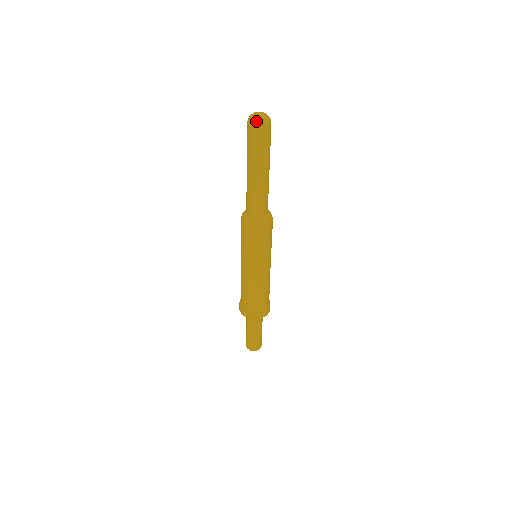
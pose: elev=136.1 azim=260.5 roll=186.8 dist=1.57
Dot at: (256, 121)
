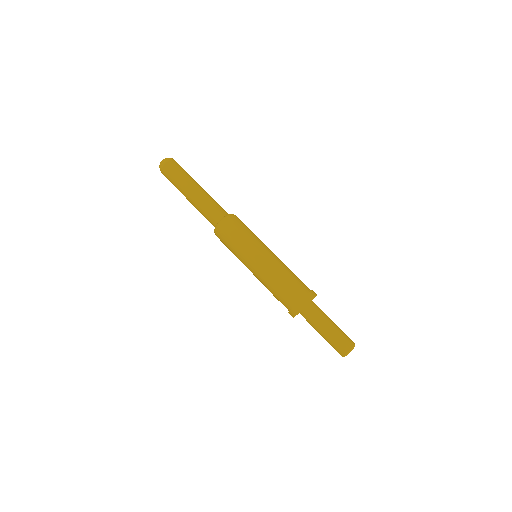
Dot at: (166, 159)
